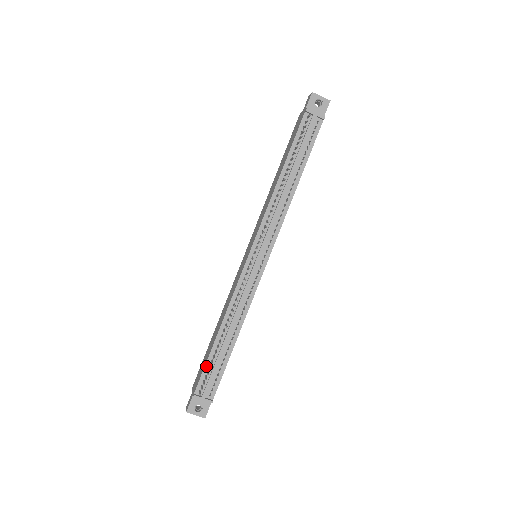
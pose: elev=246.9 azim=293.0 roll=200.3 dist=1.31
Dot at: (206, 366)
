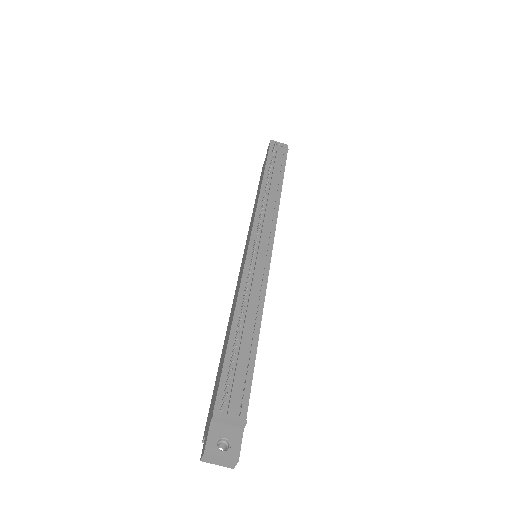
Dot at: (224, 369)
